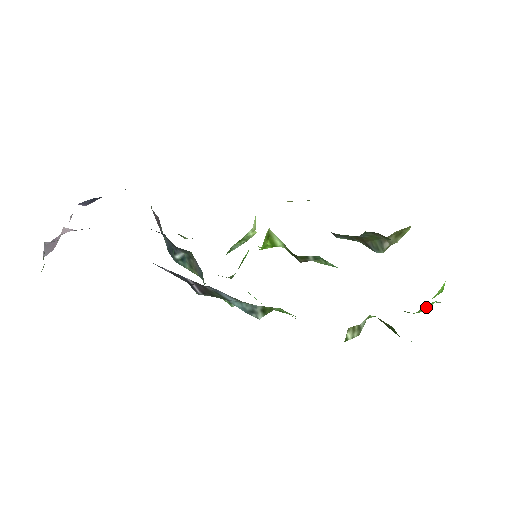
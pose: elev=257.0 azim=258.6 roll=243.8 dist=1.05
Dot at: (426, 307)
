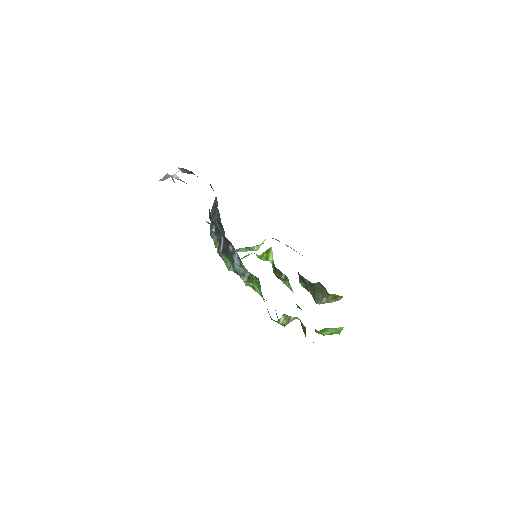
Dot at: (328, 331)
